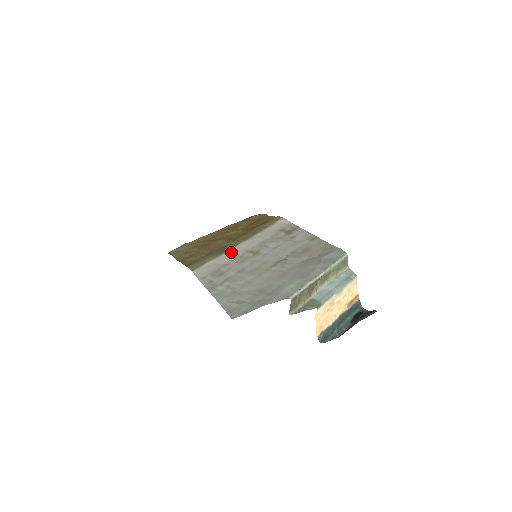
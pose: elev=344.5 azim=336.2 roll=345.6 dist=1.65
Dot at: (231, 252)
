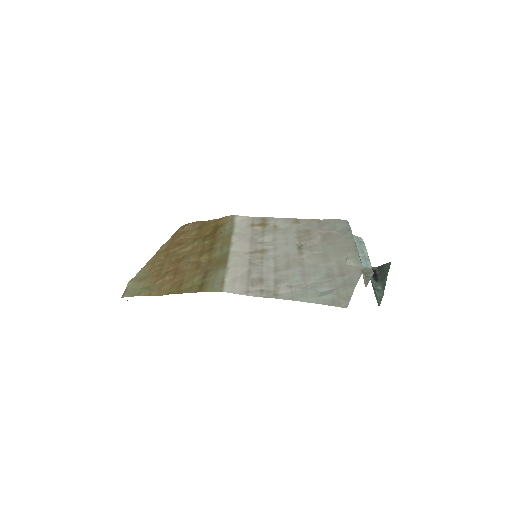
Dot at: (235, 260)
